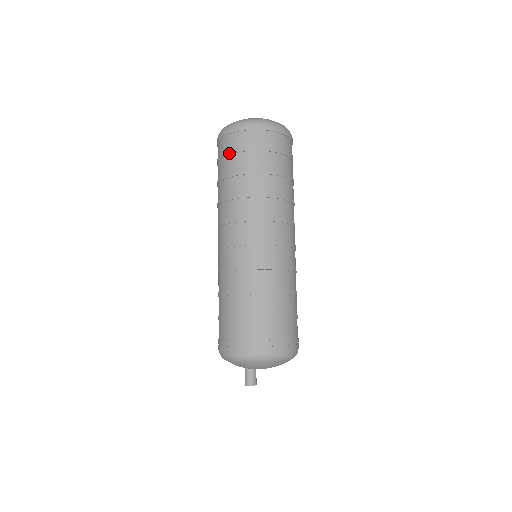
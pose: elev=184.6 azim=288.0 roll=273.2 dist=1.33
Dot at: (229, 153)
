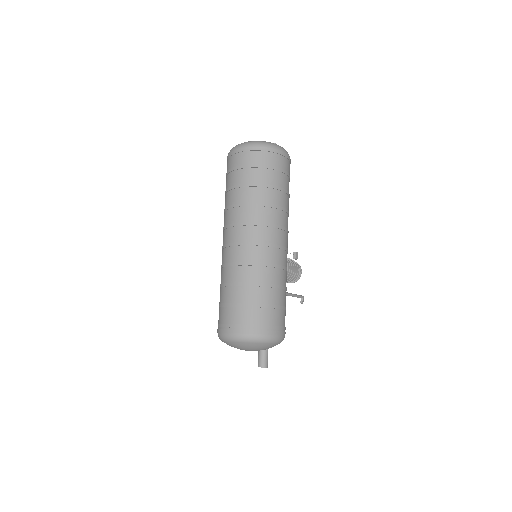
Dot at: (226, 177)
